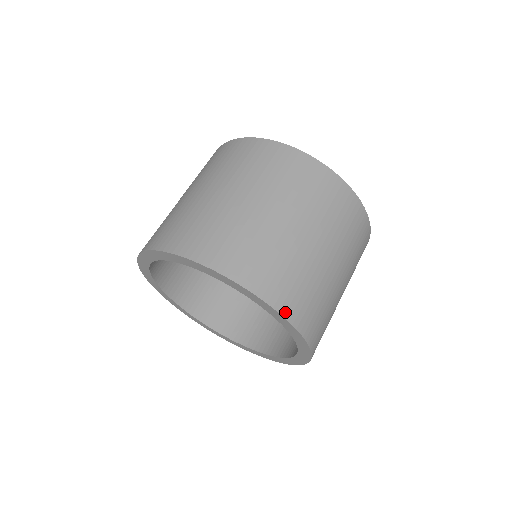
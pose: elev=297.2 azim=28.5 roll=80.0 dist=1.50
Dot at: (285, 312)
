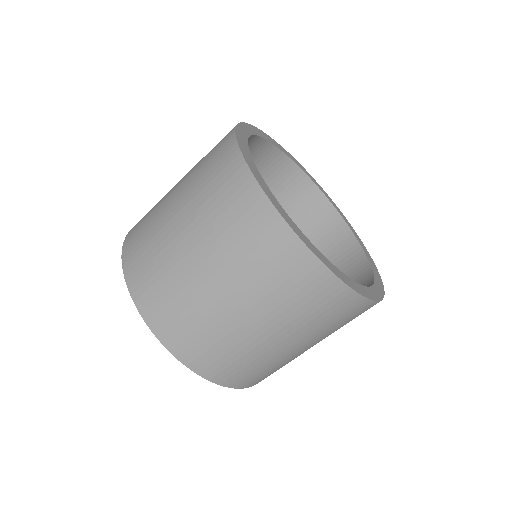
Dot at: occluded
